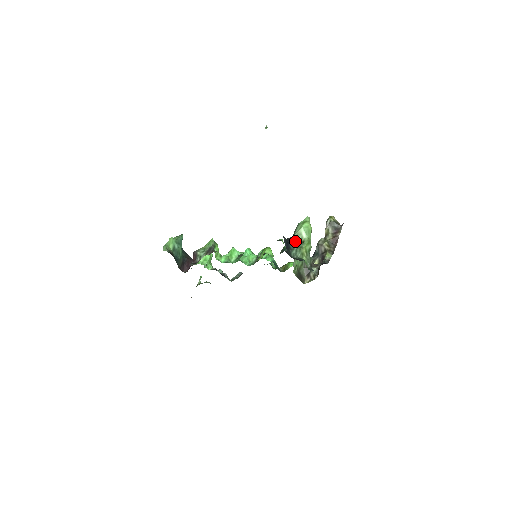
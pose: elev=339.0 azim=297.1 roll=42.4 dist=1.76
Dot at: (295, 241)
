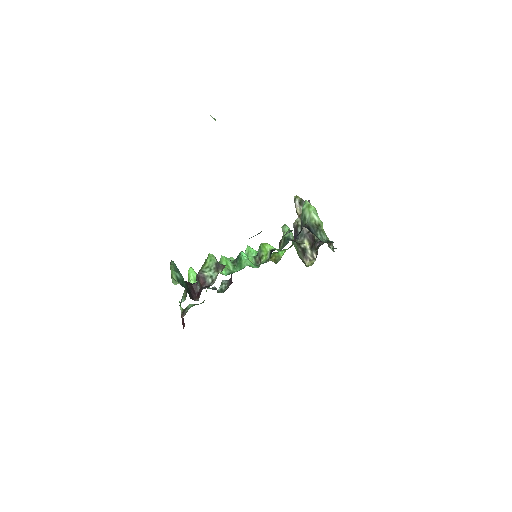
Dot at: (313, 226)
